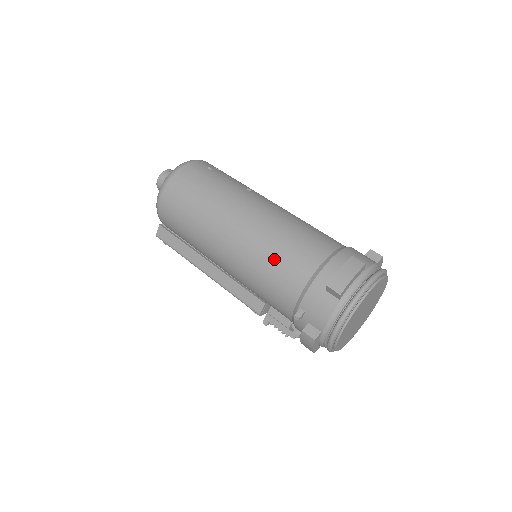
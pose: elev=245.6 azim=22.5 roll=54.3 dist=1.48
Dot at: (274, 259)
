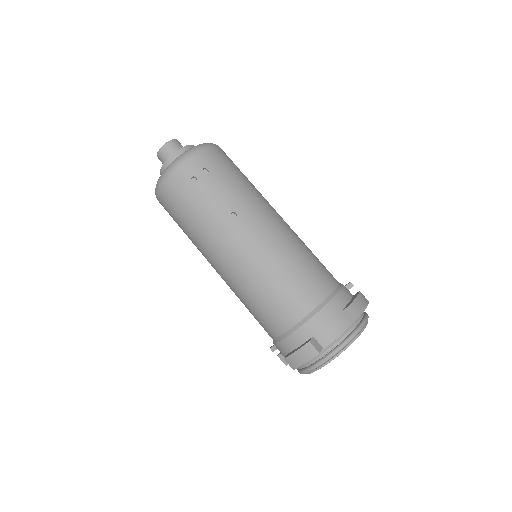
Dot at: (251, 308)
